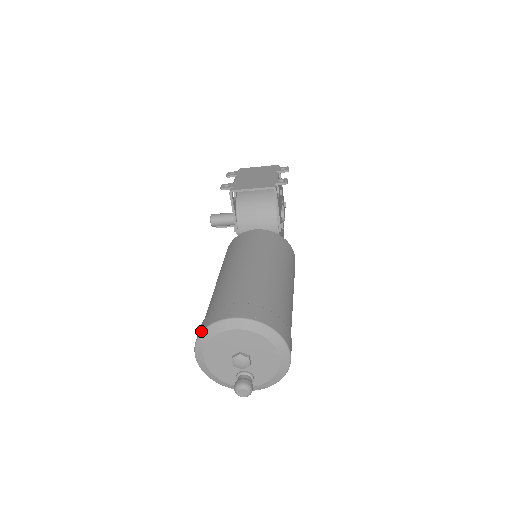
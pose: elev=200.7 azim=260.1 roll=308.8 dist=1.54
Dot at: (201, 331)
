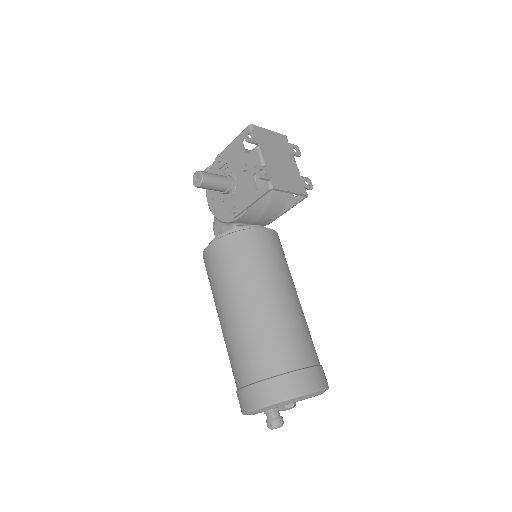
Dot at: (284, 400)
